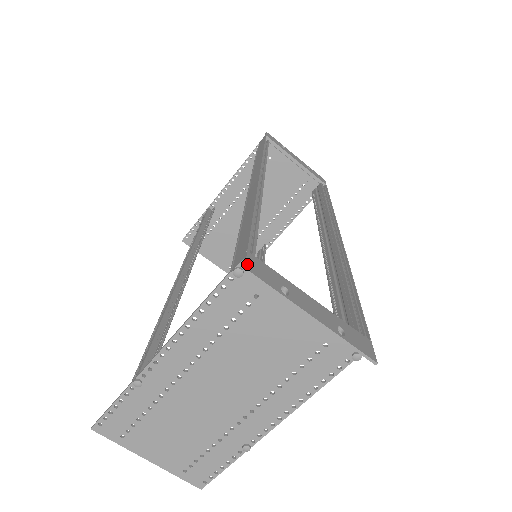
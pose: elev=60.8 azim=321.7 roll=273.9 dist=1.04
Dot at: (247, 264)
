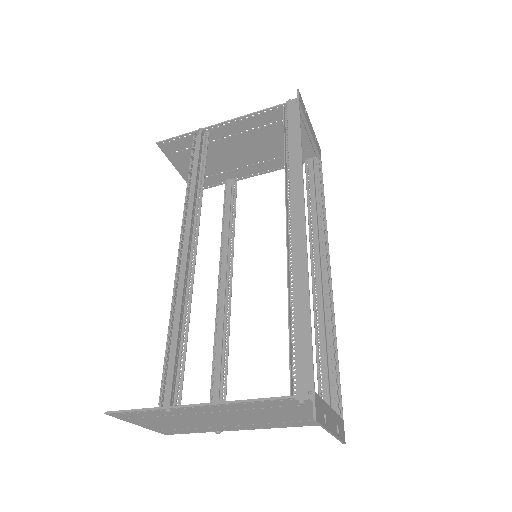
Dot at: (316, 413)
